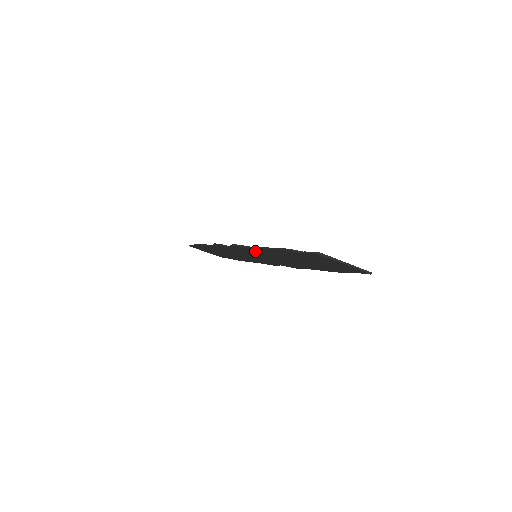
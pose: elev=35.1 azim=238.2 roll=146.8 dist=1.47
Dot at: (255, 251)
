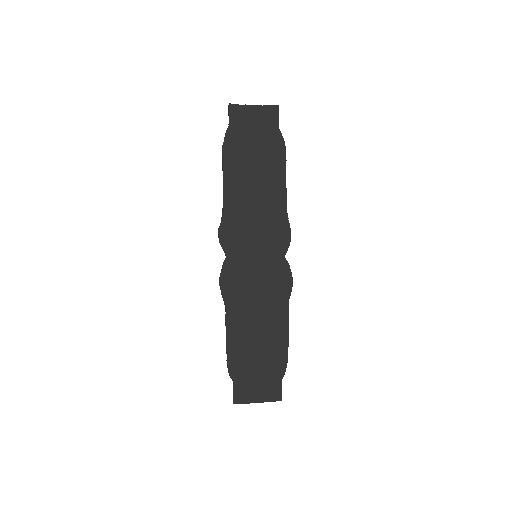
Dot at: (235, 297)
